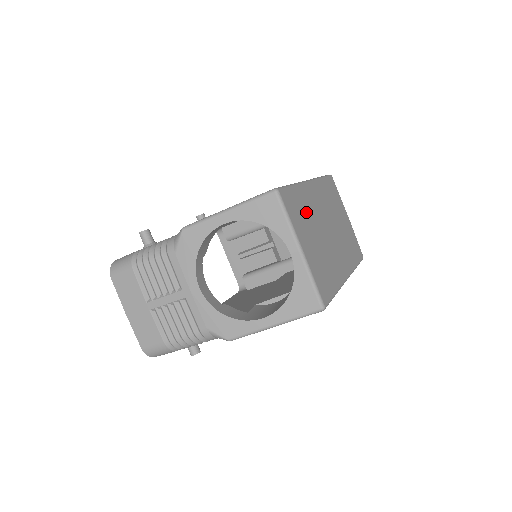
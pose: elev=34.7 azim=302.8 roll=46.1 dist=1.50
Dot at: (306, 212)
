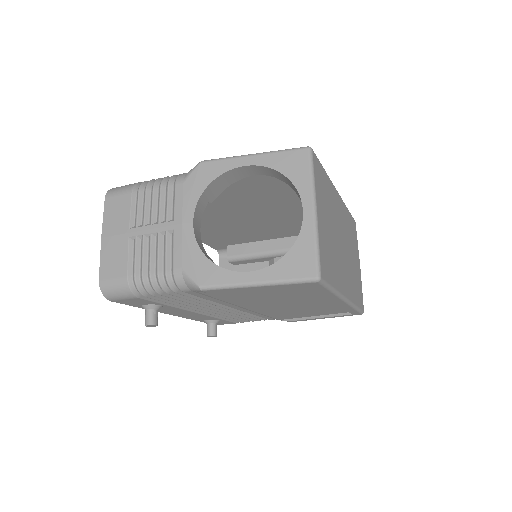
Dot at: (328, 199)
